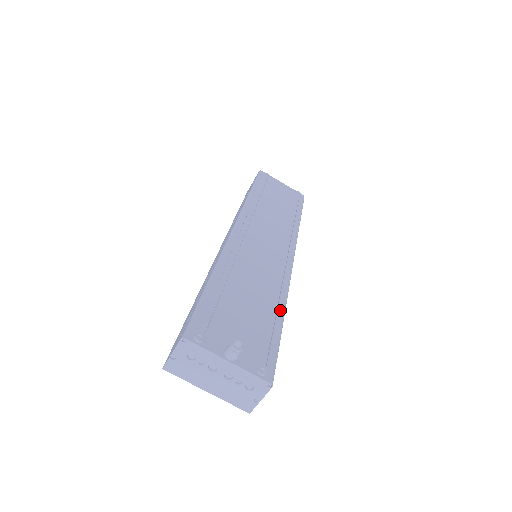
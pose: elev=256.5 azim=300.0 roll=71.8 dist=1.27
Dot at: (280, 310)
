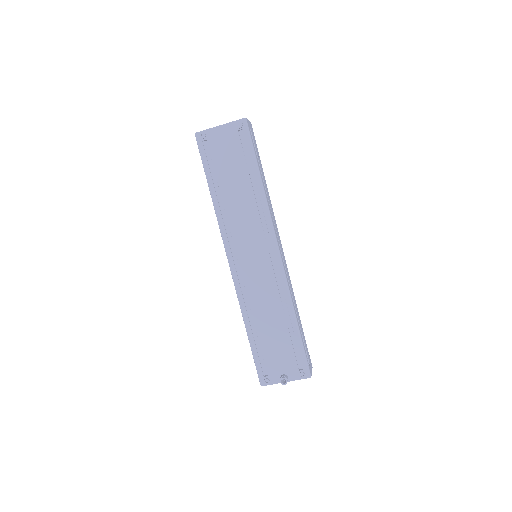
Dot at: (292, 320)
